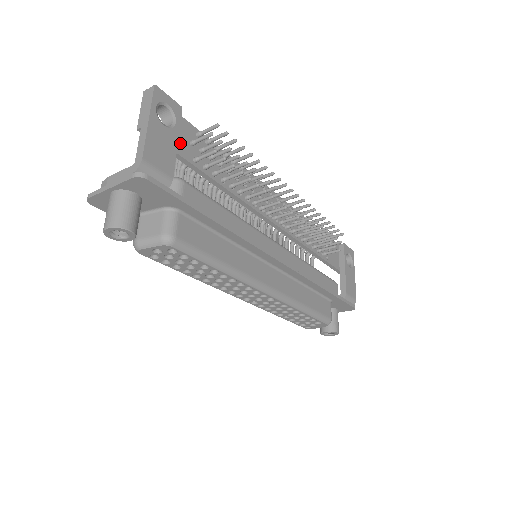
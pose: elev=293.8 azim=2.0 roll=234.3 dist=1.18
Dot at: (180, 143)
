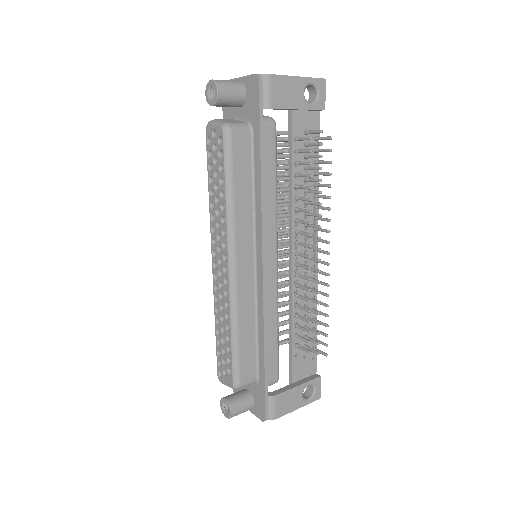
Dot at: (300, 120)
